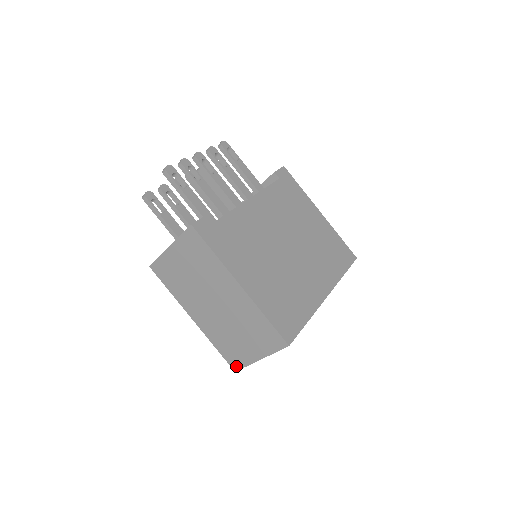
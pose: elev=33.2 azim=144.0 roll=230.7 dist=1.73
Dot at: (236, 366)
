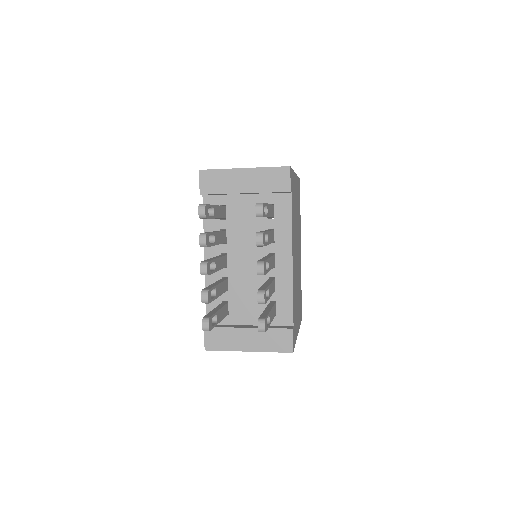
Dot at: occluded
